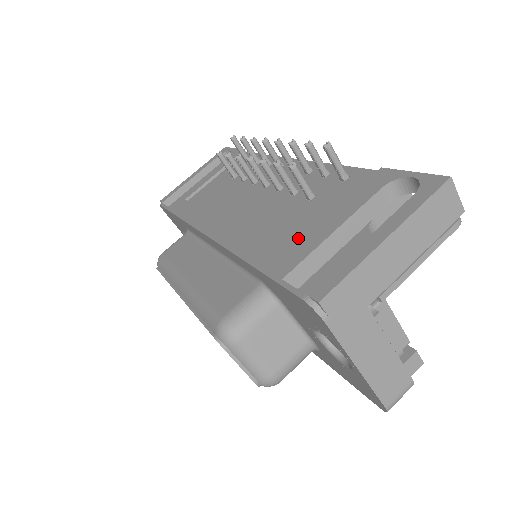
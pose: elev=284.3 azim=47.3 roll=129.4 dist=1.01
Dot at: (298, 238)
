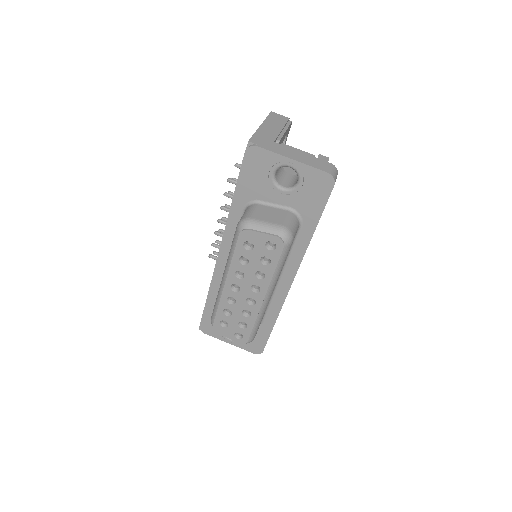
Dot at: occluded
